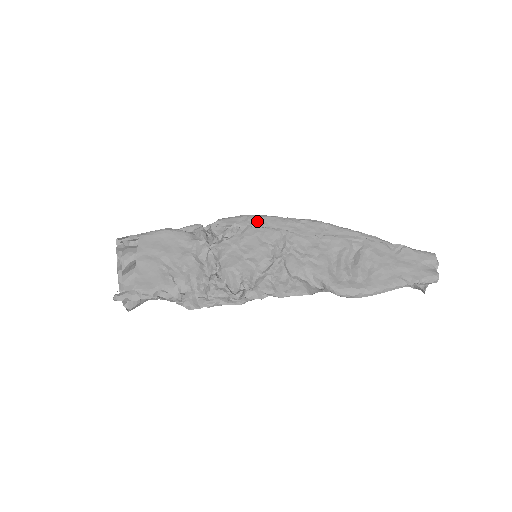
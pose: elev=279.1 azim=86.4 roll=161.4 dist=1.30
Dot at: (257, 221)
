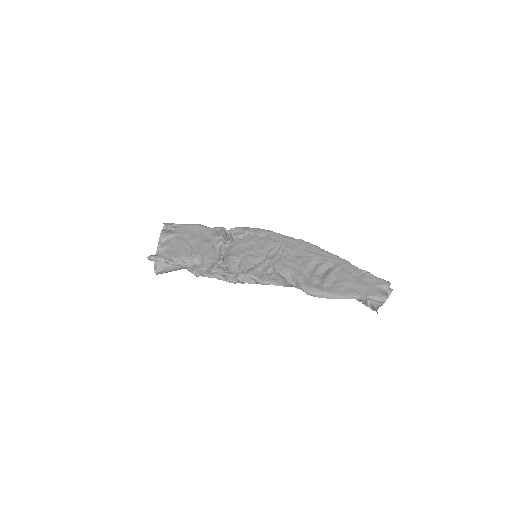
Dot at: (264, 233)
